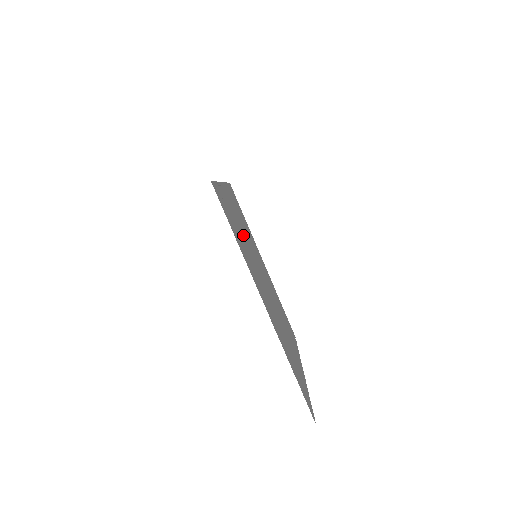
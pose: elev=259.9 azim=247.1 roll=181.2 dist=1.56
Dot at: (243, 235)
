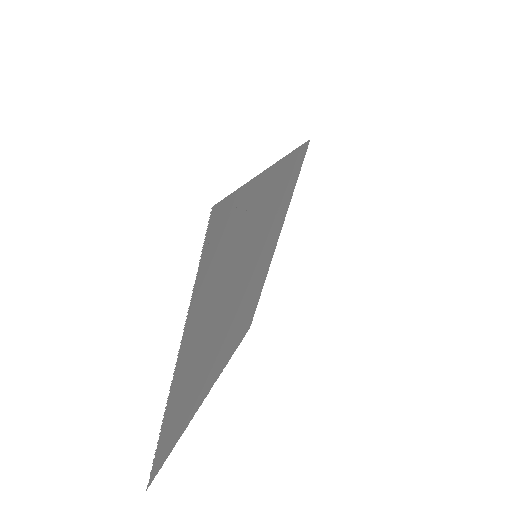
Dot at: (245, 244)
